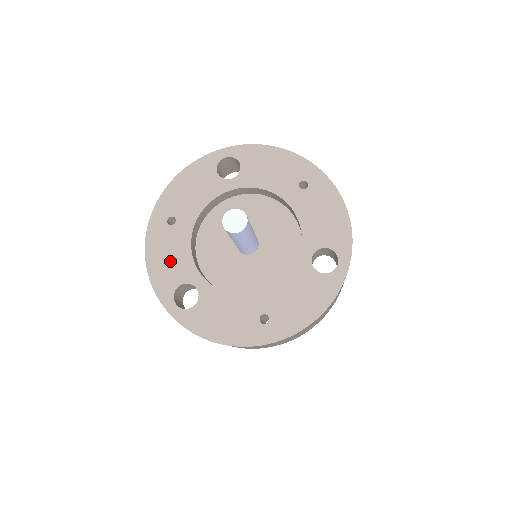
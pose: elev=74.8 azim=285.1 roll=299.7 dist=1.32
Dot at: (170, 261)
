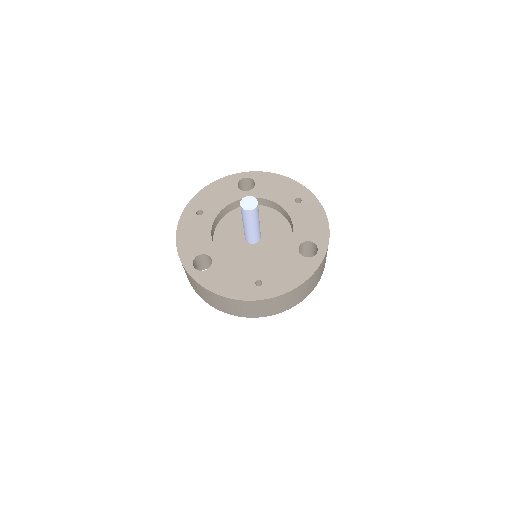
Dot at: (194, 238)
